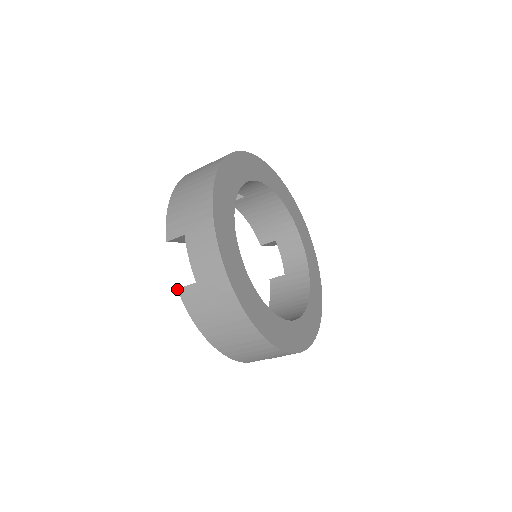
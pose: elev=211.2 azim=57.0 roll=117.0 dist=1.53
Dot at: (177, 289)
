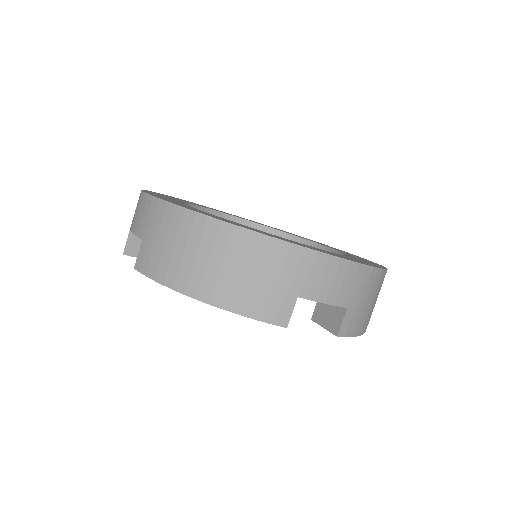
Dot at: occluded
